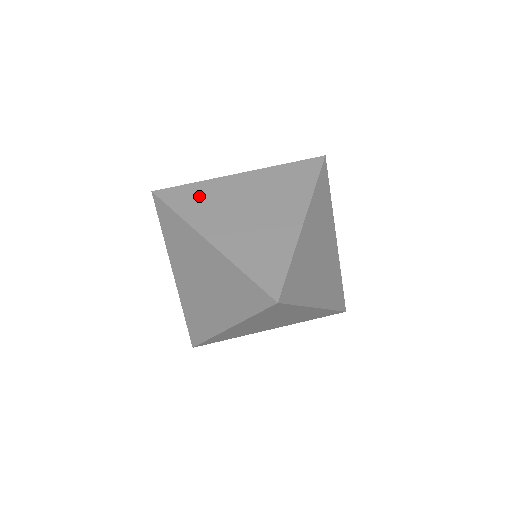
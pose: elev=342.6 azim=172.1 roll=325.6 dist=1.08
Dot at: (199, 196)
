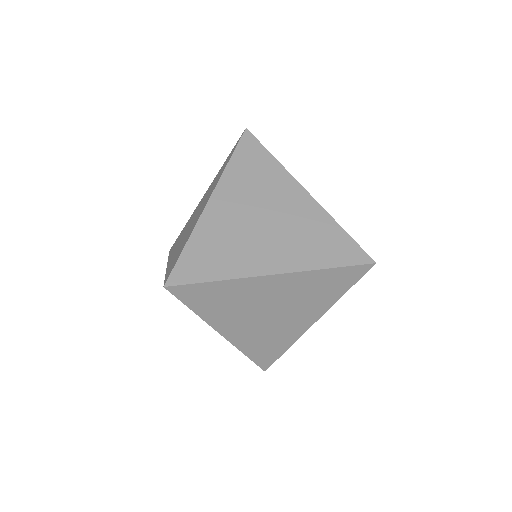
Dot at: occluded
